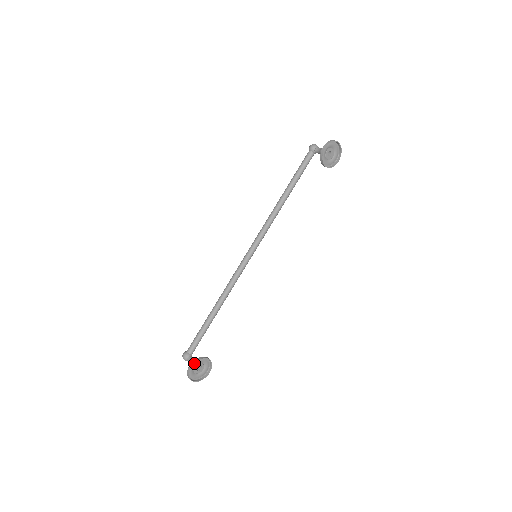
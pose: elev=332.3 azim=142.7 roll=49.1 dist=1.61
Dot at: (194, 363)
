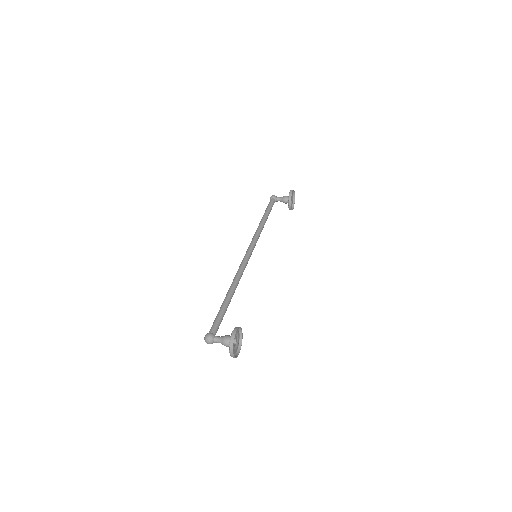
Dot at: (238, 328)
